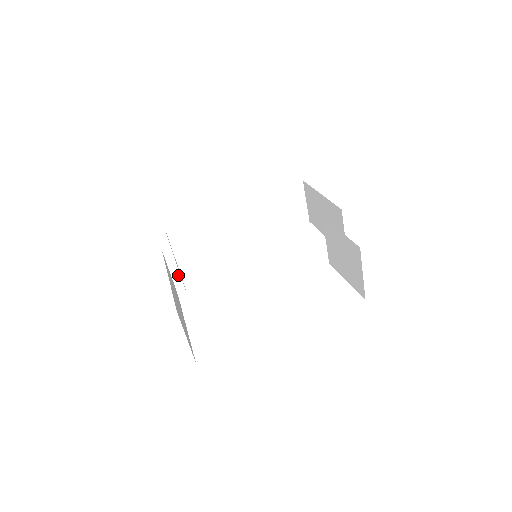
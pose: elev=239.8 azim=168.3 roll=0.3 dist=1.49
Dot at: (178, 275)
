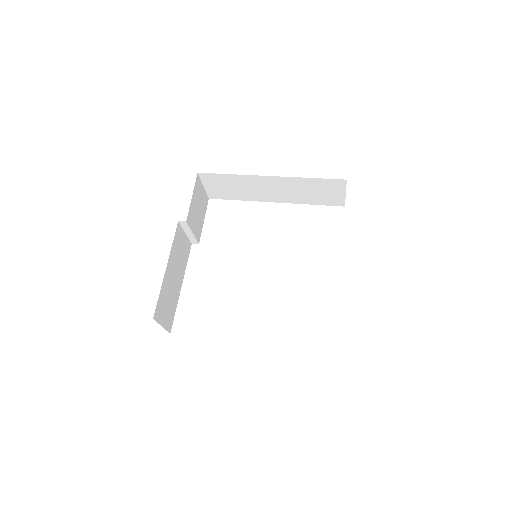
Dot at: (192, 235)
